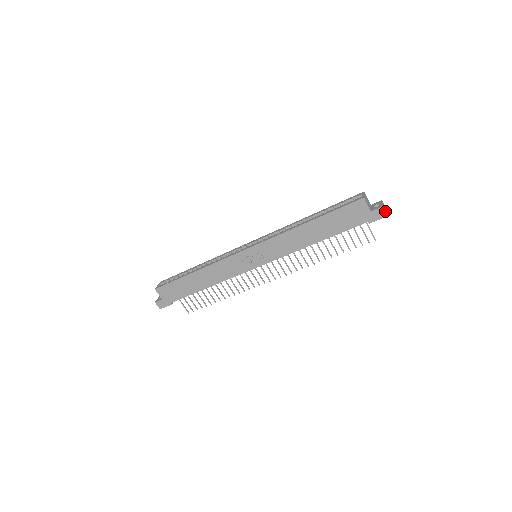
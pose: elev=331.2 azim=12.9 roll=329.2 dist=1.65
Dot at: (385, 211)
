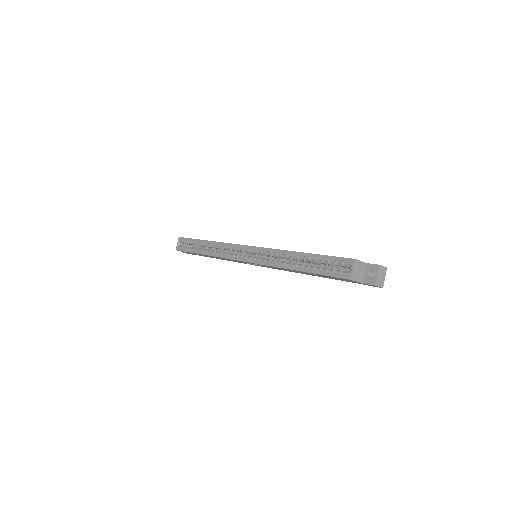
Dot at: (380, 284)
